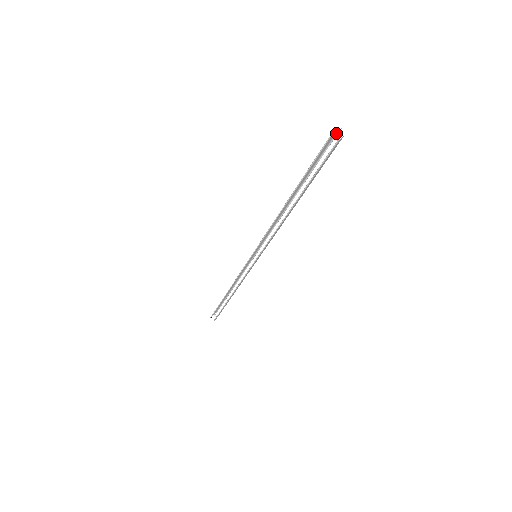
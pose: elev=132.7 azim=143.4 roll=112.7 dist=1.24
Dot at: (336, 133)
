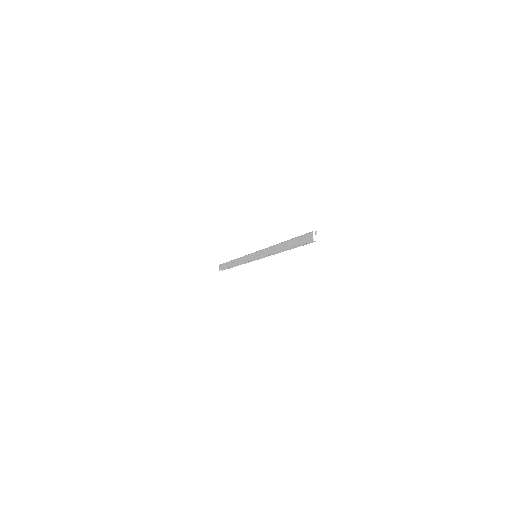
Dot at: (315, 238)
